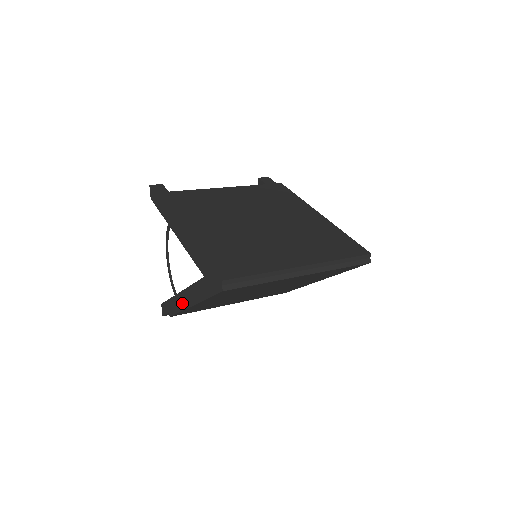
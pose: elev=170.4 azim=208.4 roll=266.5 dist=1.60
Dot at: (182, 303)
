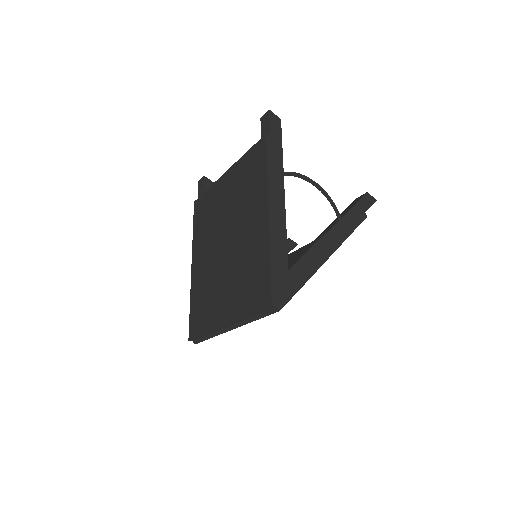
Dot at: occluded
